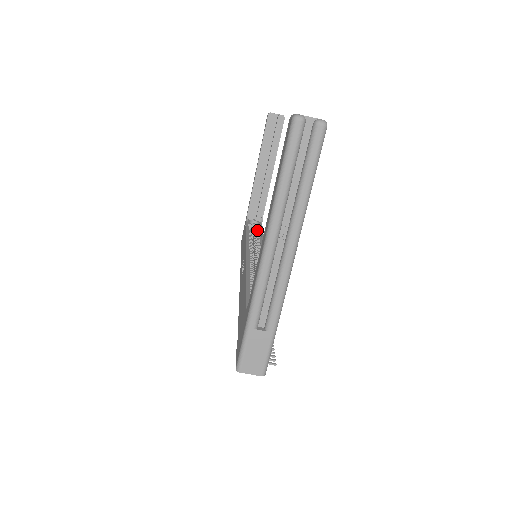
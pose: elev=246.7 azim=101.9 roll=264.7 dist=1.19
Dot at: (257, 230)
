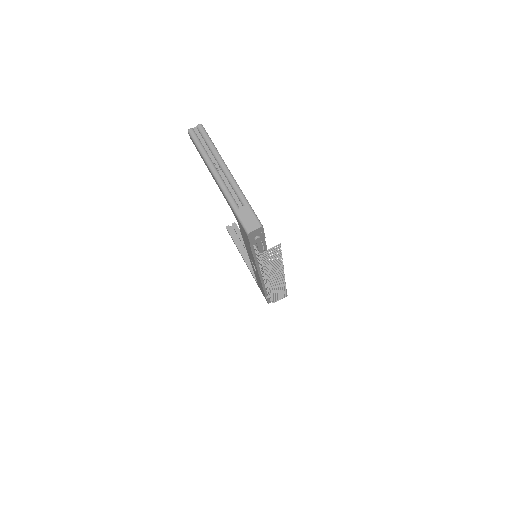
Dot at: occluded
